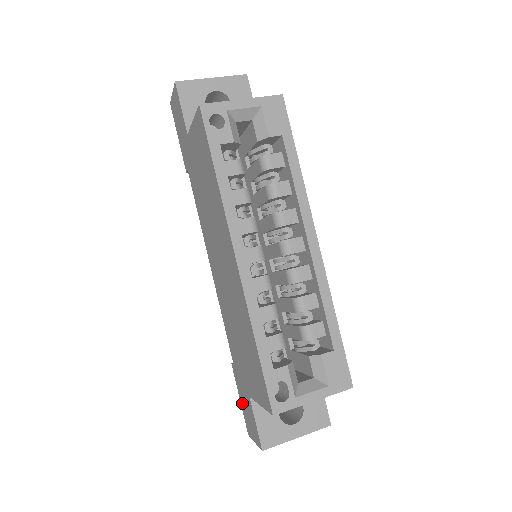
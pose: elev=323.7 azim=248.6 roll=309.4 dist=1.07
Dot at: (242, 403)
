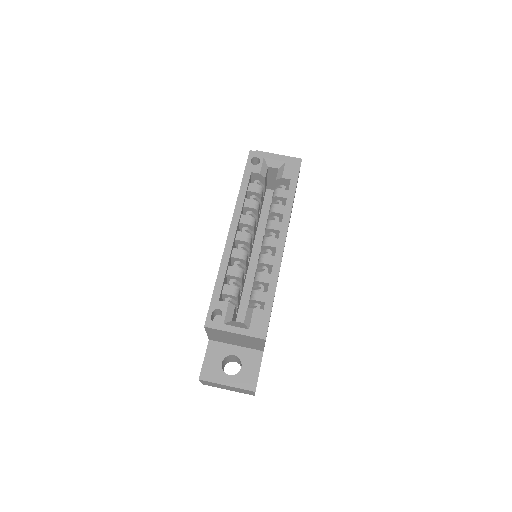
Dot at: occluded
